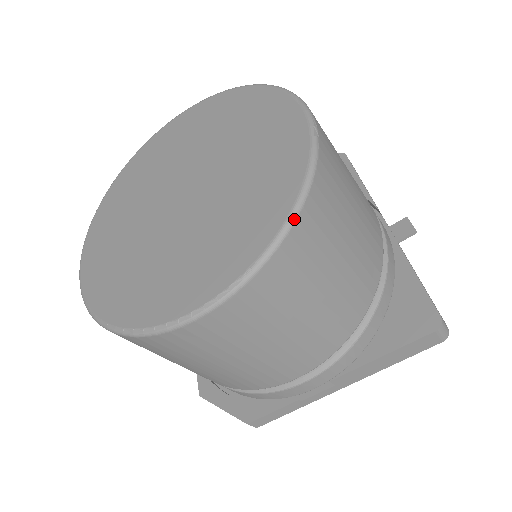
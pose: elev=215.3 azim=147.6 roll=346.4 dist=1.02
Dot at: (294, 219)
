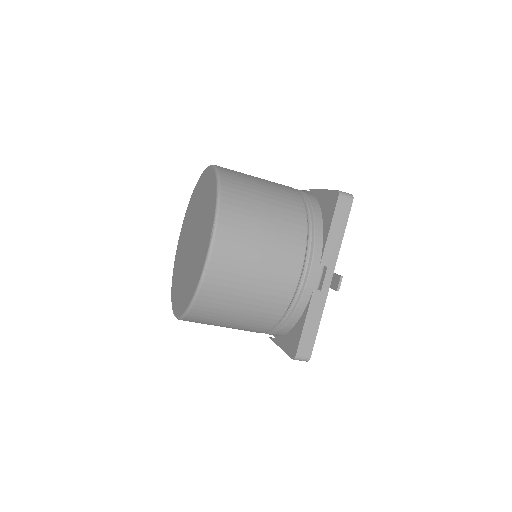
Dot at: (188, 311)
